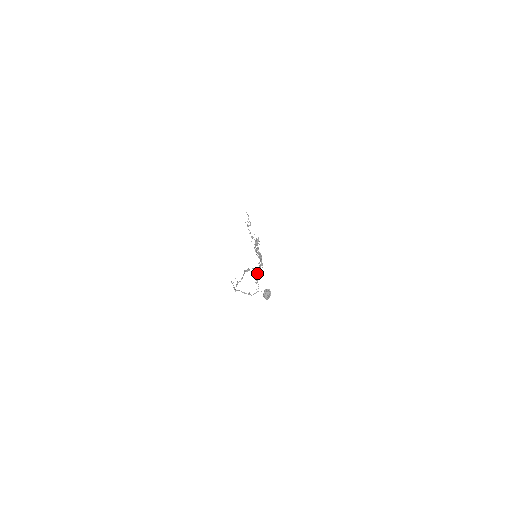
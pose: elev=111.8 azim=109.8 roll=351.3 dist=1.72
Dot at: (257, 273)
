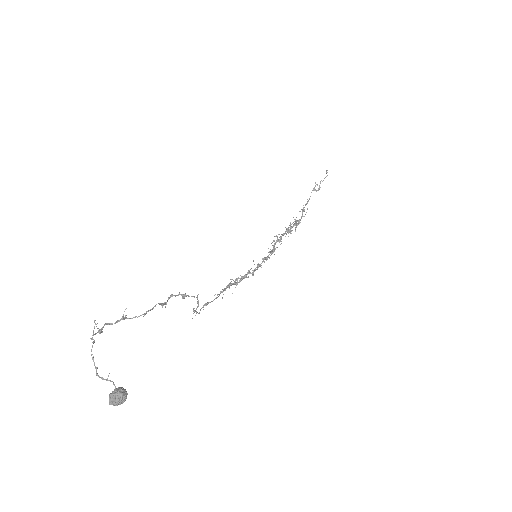
Dot at: occluded
